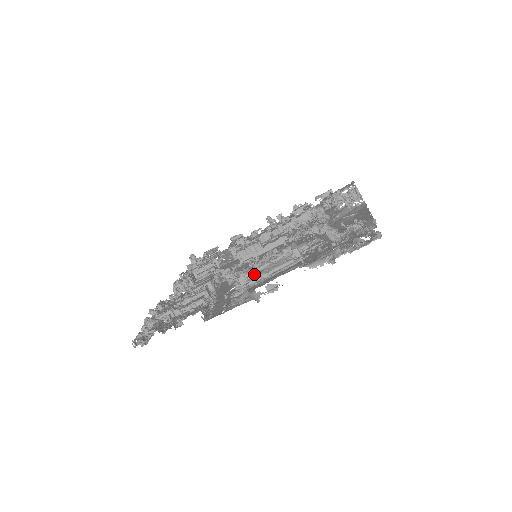
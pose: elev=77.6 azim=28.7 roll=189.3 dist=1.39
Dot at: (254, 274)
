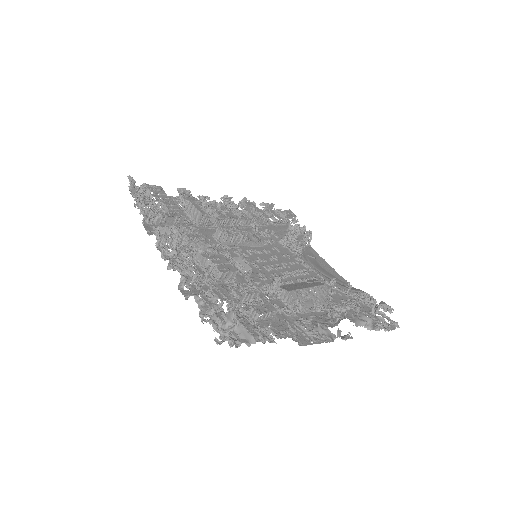
Dot at: (304, 300)
